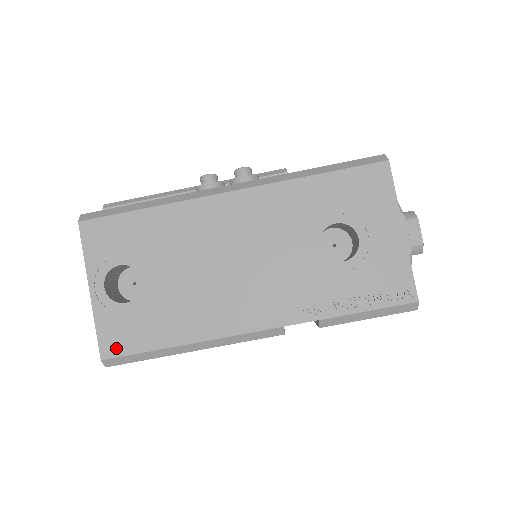
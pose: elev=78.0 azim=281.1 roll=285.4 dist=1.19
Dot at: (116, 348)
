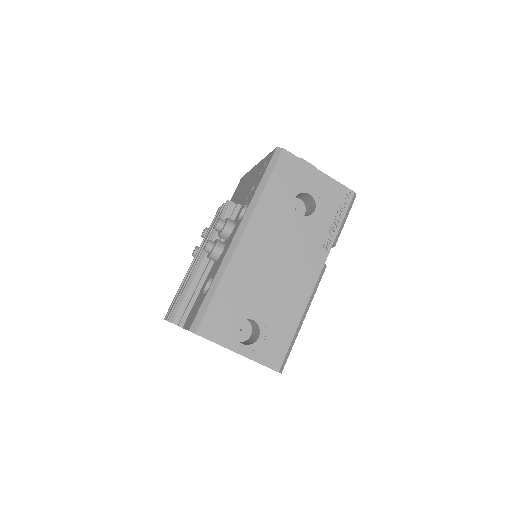
Dot at: (278, 359)
